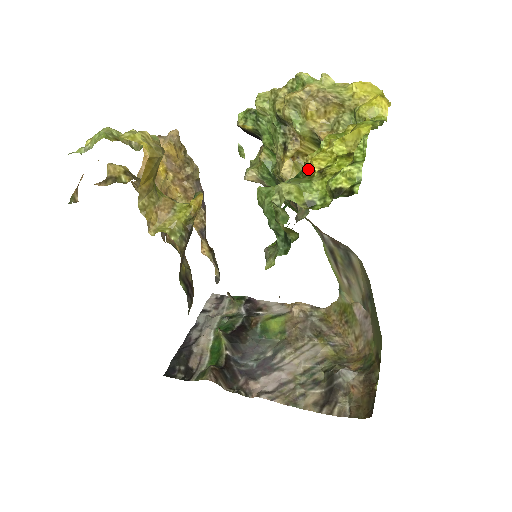
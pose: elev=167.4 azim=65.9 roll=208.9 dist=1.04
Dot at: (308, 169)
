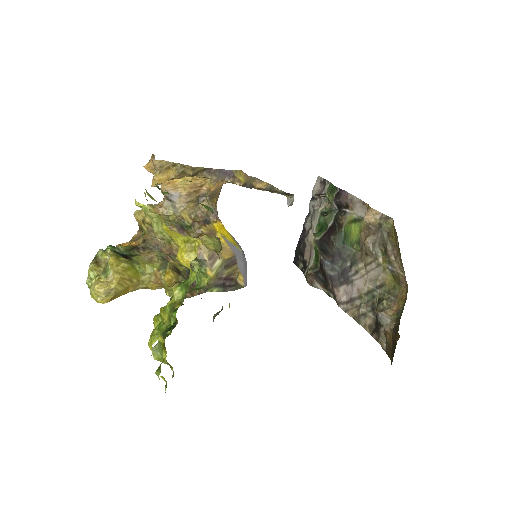
Dot at: occluded
